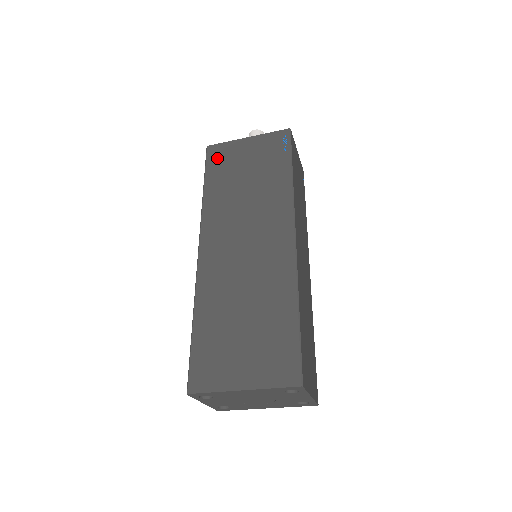
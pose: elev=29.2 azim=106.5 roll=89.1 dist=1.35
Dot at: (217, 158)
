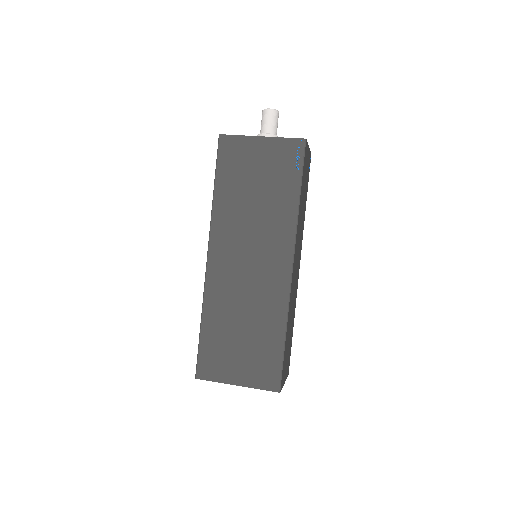
Dot at: (229, 155)
